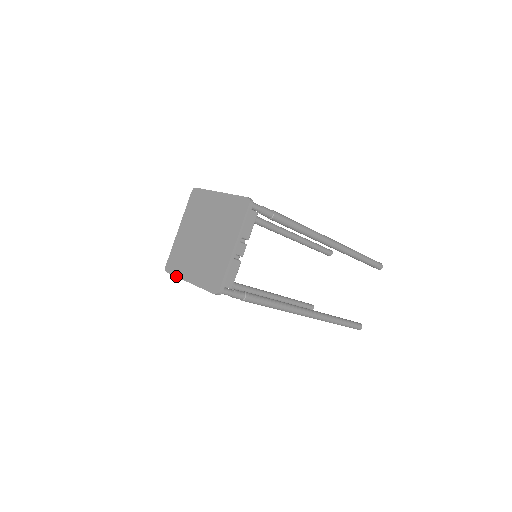
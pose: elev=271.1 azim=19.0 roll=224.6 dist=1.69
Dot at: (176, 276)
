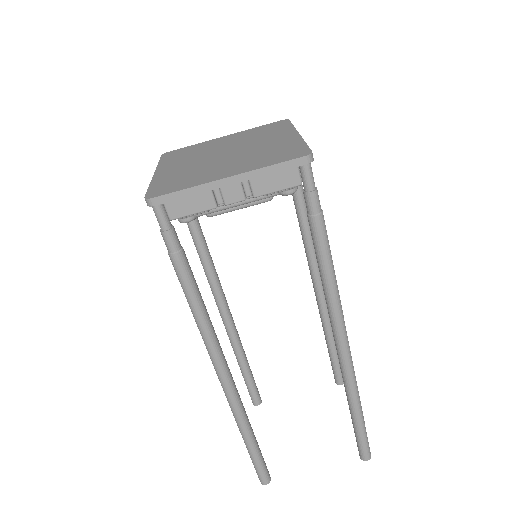
Dot at: (159, 162)
